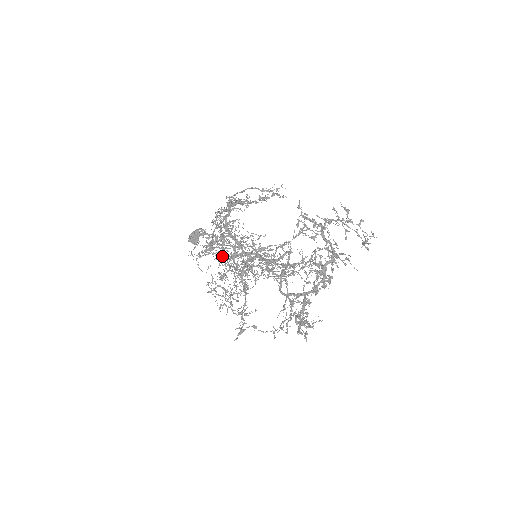
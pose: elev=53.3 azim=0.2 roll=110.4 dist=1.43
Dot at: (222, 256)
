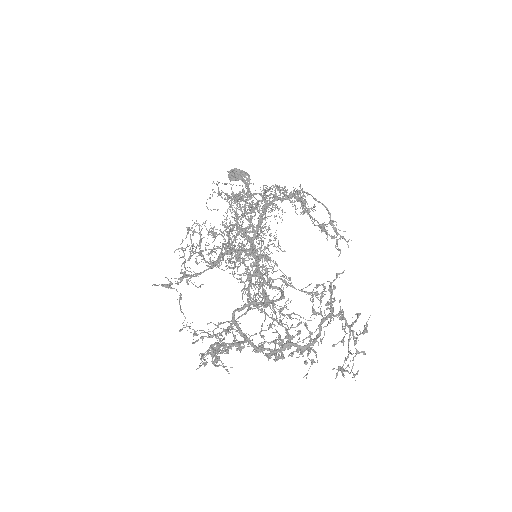
Dot at: occluded
